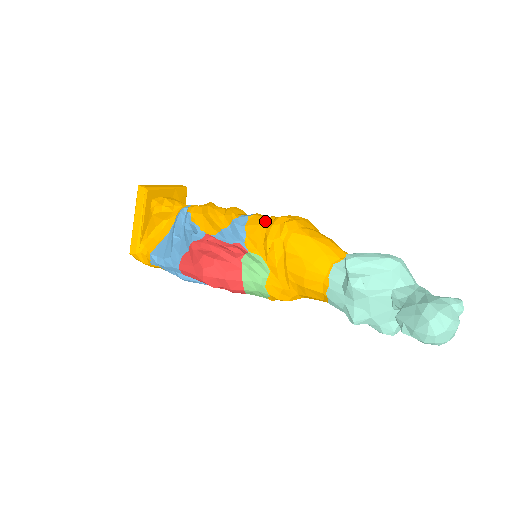
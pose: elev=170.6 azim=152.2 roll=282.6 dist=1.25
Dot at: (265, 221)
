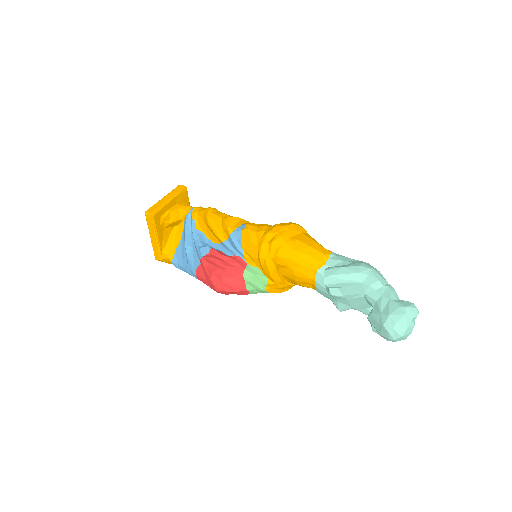
Dot at: (256, 237)
